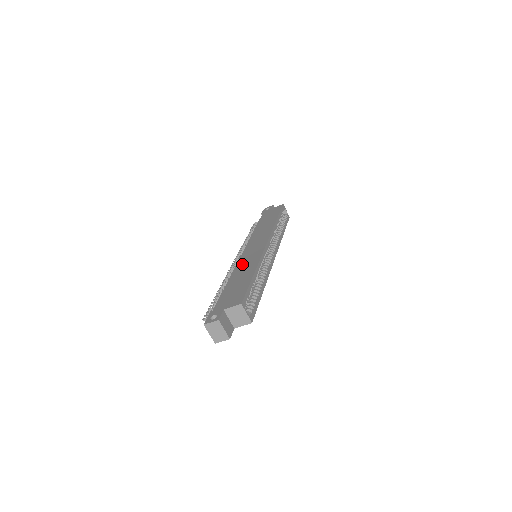
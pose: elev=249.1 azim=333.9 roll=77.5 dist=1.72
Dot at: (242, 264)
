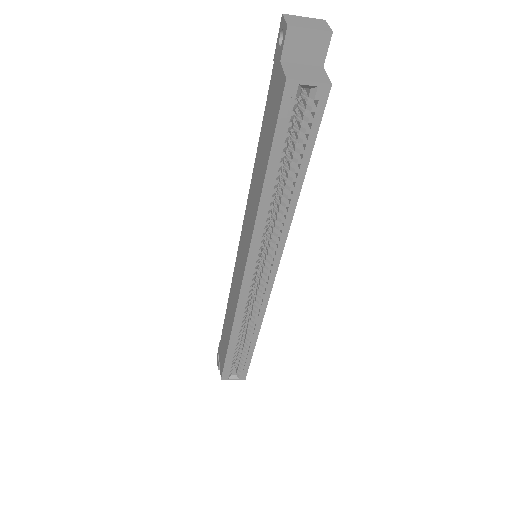
Dot at: (232, 290)
